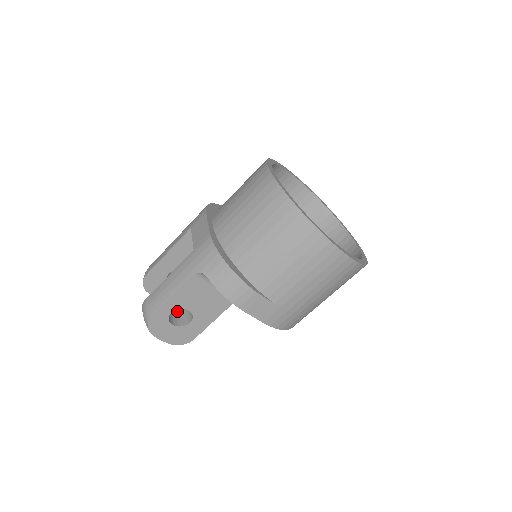
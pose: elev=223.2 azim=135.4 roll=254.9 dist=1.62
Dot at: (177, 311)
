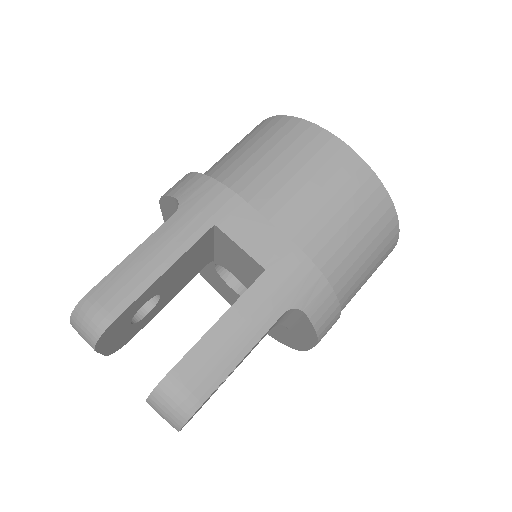
Dot at: occluded
